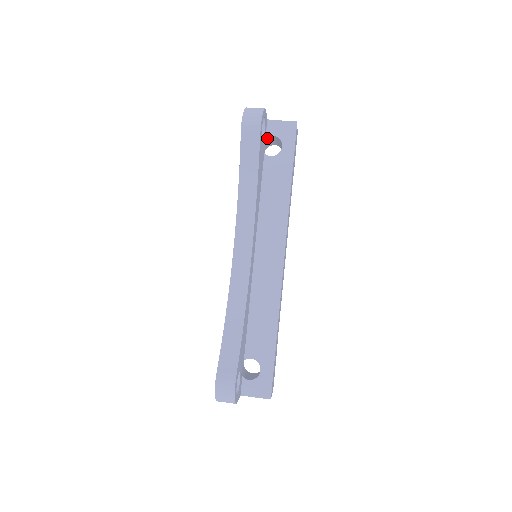
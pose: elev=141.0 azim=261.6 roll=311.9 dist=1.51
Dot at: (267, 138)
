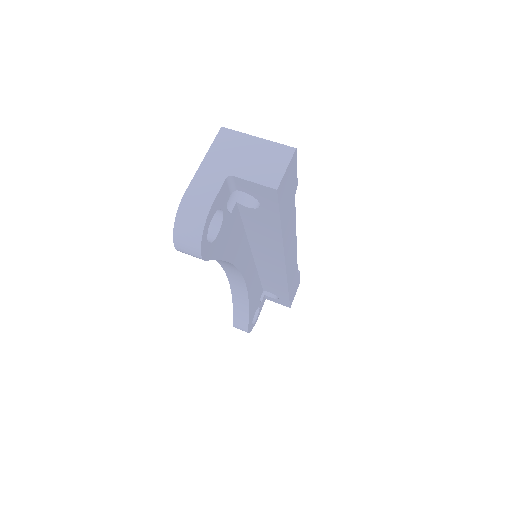
Dot at: occluded
